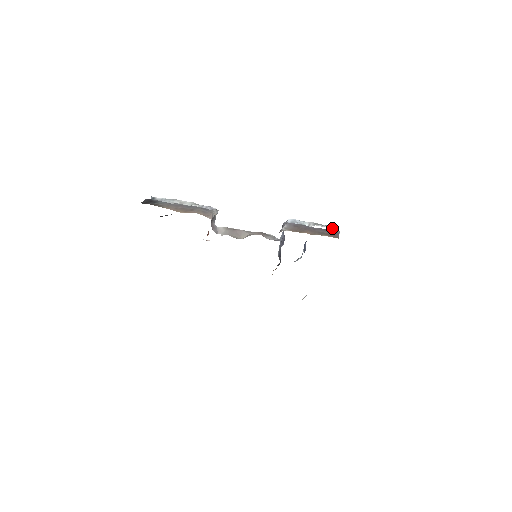
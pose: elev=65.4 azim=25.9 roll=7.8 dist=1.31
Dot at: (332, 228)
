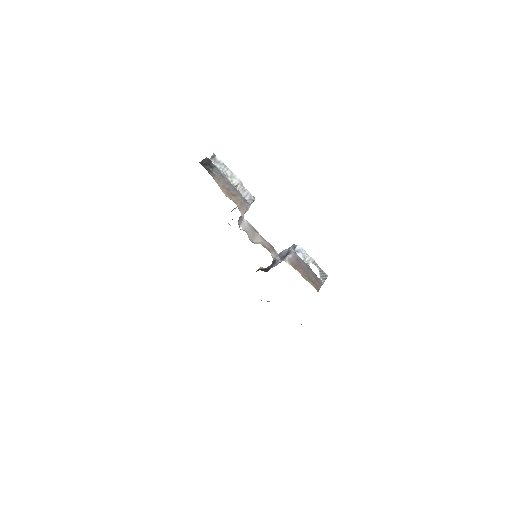
Dot at: (322, 274)
